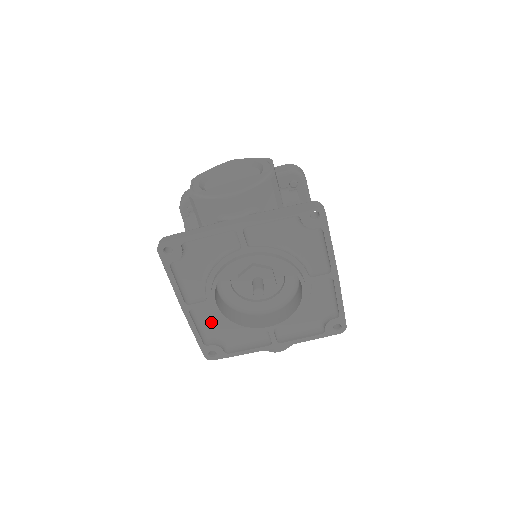
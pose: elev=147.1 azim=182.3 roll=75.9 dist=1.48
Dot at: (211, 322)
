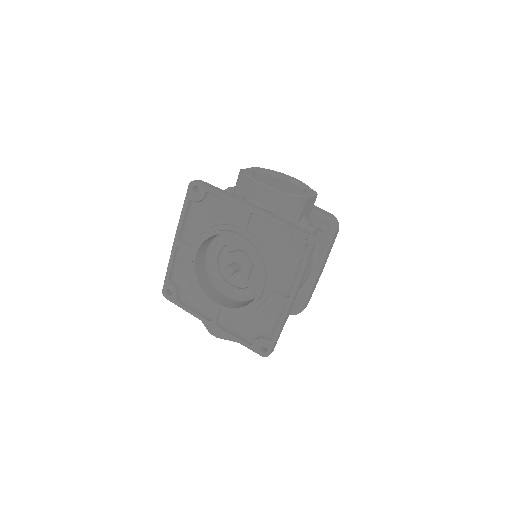
Dot at: (185, 268)
